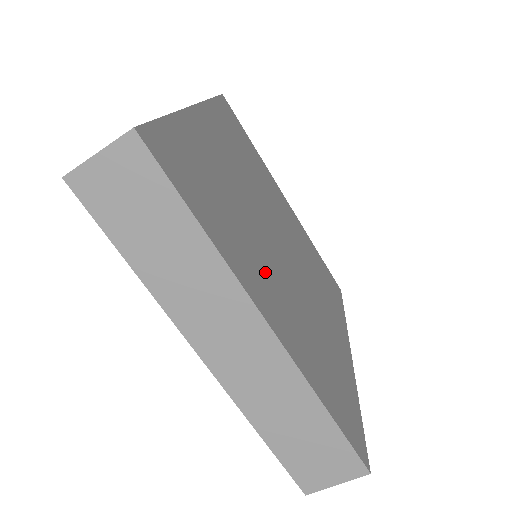
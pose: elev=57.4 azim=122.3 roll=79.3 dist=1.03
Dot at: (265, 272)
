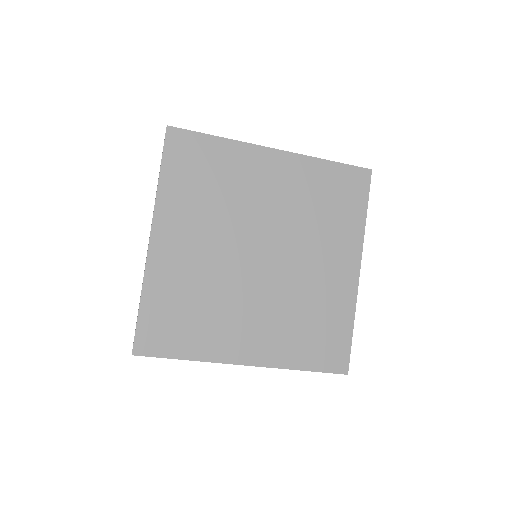
Dot at: (241, 322)
